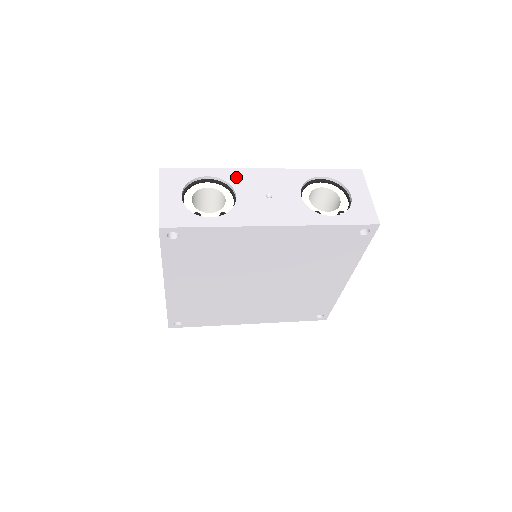
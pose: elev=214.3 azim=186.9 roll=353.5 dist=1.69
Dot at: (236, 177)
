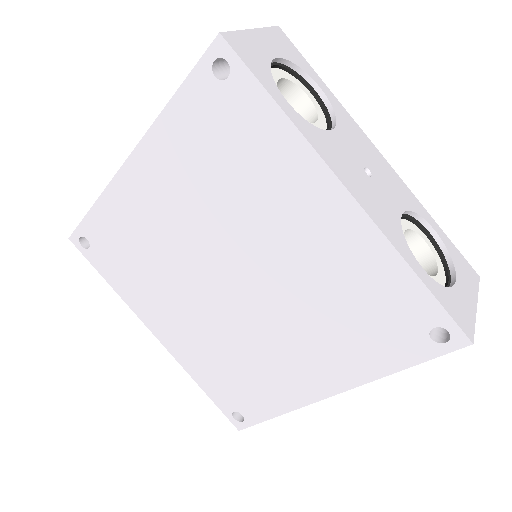
Dot at: (348, 122)
